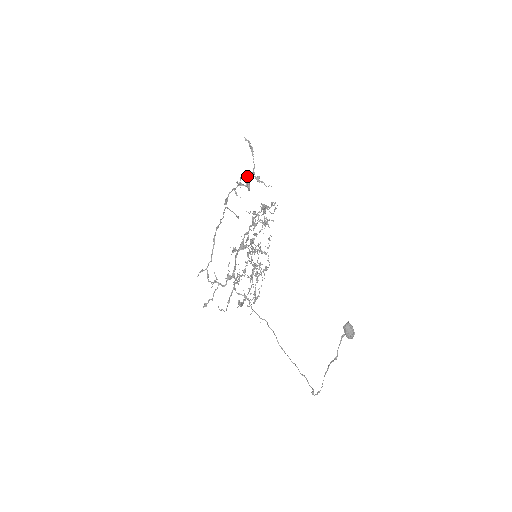
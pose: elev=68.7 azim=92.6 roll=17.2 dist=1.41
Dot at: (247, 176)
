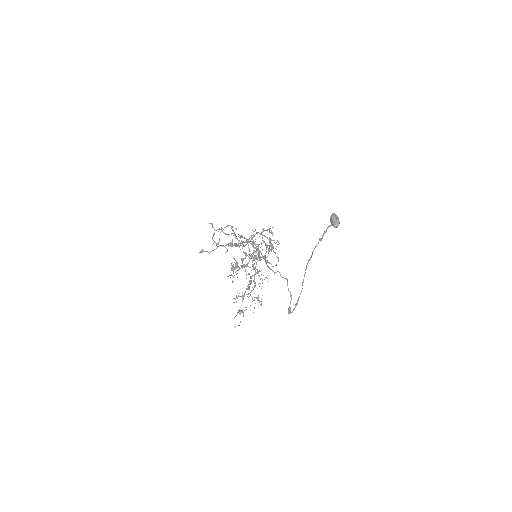
Dot at: occluded
